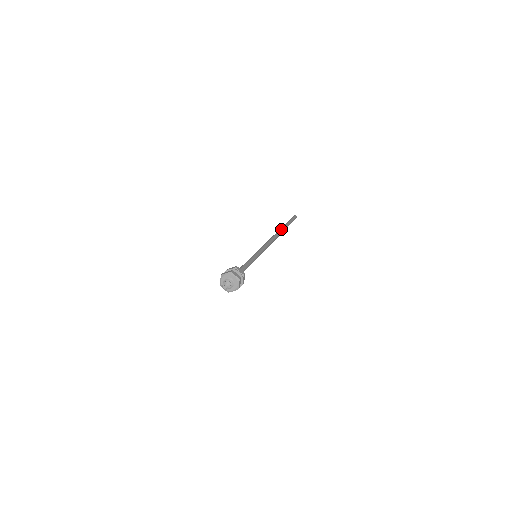
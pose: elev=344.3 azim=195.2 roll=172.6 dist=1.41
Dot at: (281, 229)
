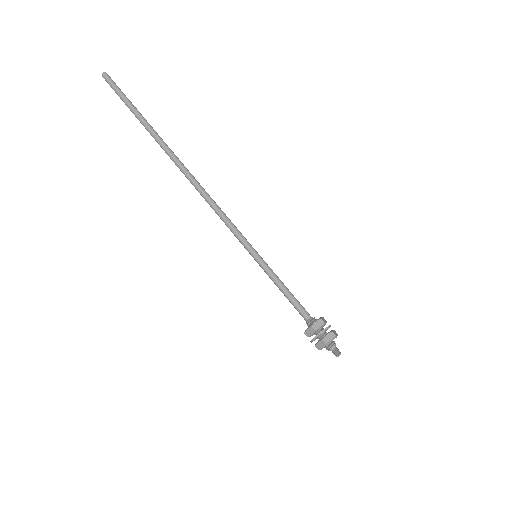
Dot at: (166, 150)
